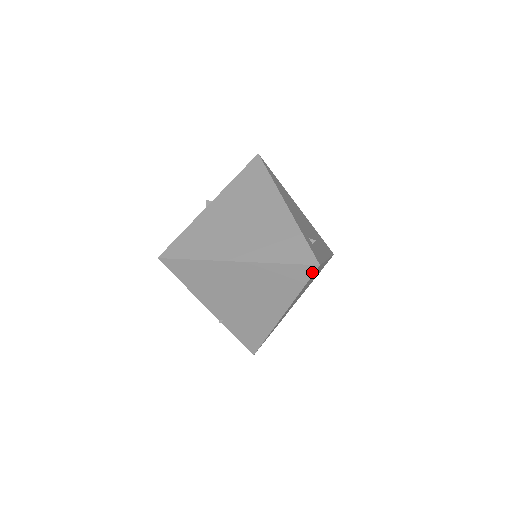
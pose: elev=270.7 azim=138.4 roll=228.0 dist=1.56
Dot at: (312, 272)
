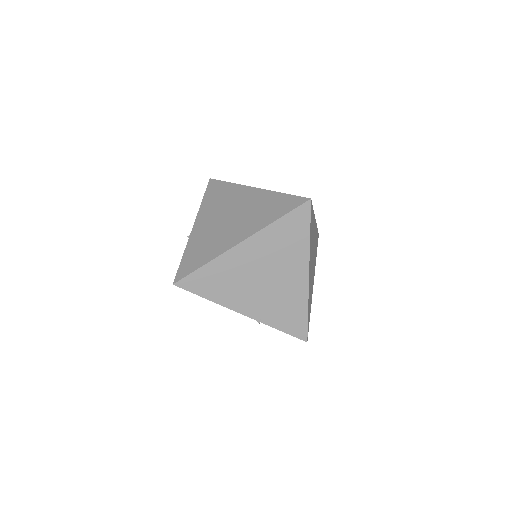
Dot at: (308, 210)
